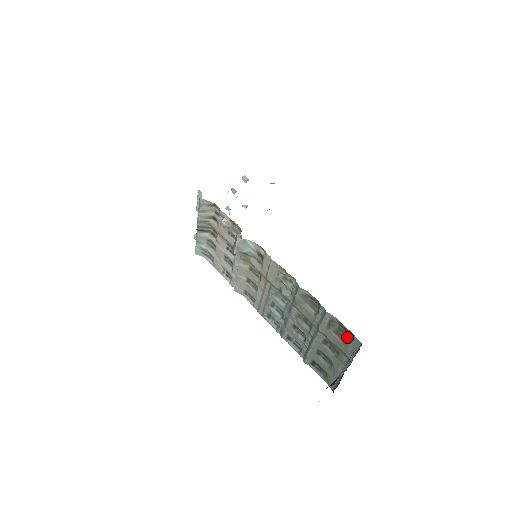
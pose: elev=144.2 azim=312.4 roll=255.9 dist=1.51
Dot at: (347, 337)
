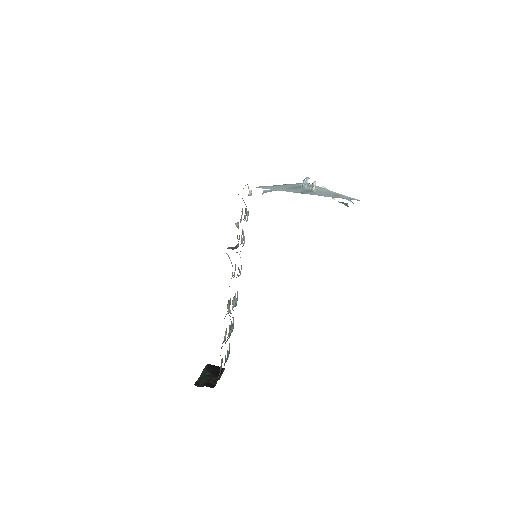
Dot at: (220, 372)
